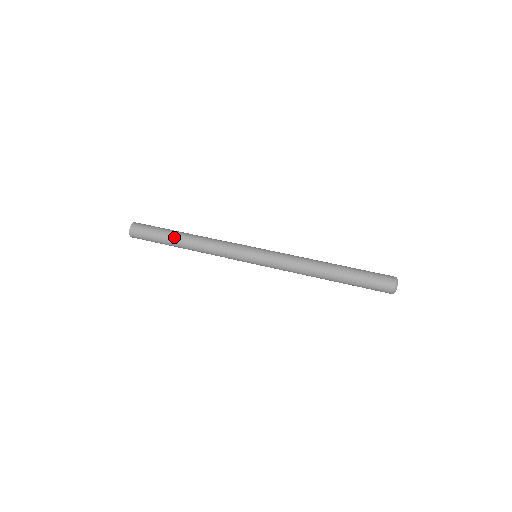
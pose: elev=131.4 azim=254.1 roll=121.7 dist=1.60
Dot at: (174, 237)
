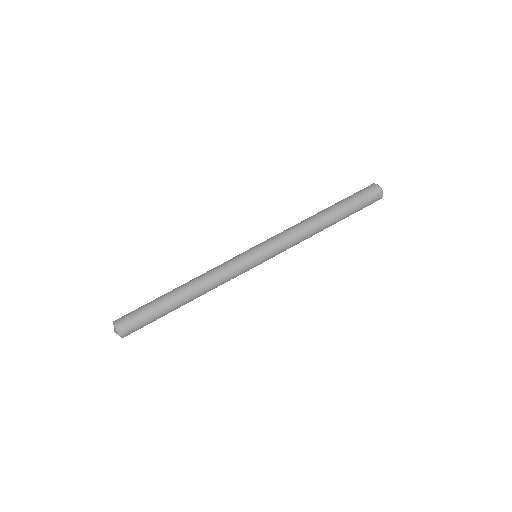
Dot at: (174, 308)
